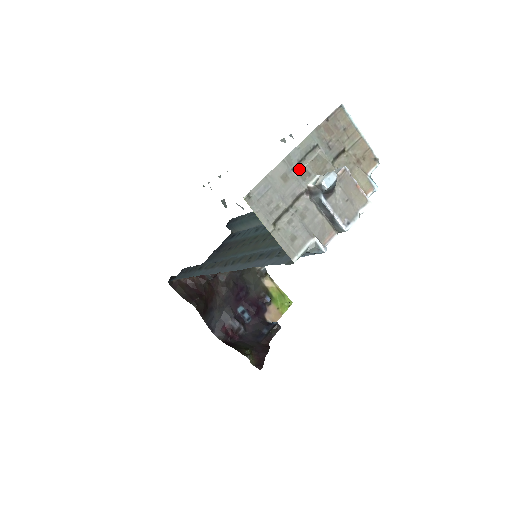
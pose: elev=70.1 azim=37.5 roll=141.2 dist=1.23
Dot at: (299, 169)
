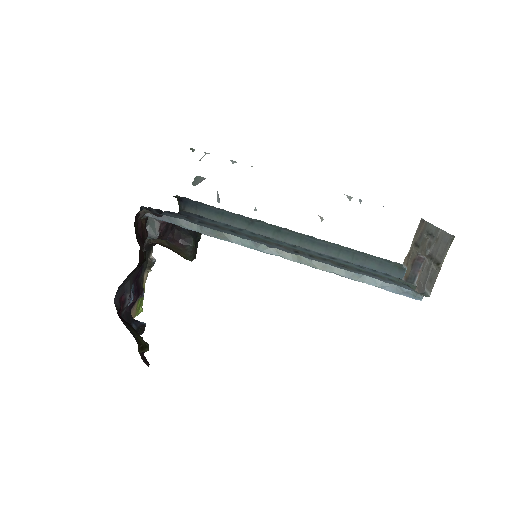
Dot at: (431, 239)
